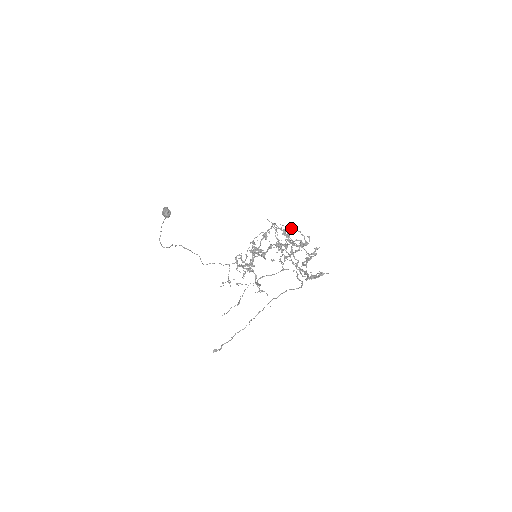
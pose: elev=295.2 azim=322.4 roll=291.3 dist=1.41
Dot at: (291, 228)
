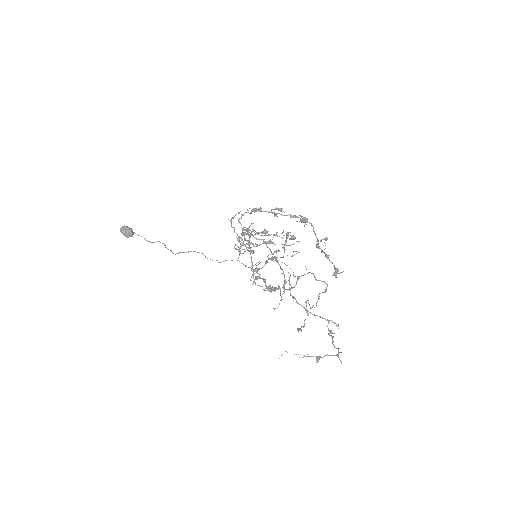
Dot at: occluded
